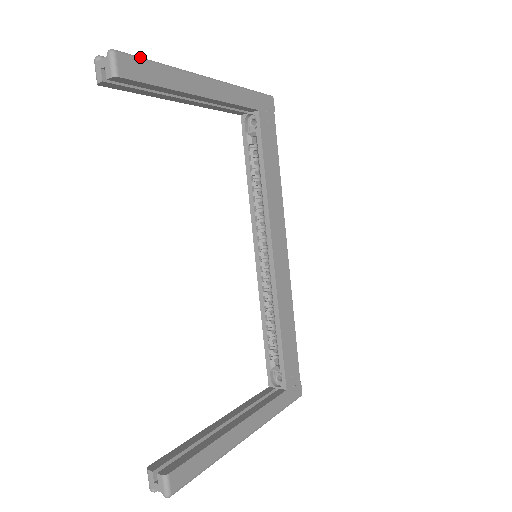
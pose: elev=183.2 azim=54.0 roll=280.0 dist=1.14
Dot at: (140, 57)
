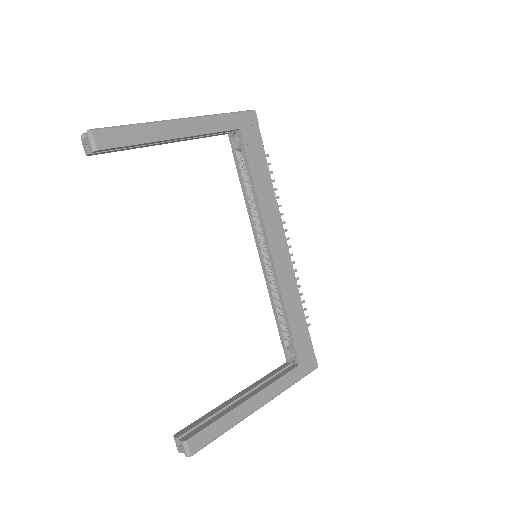
Dot at: (114, 127)
